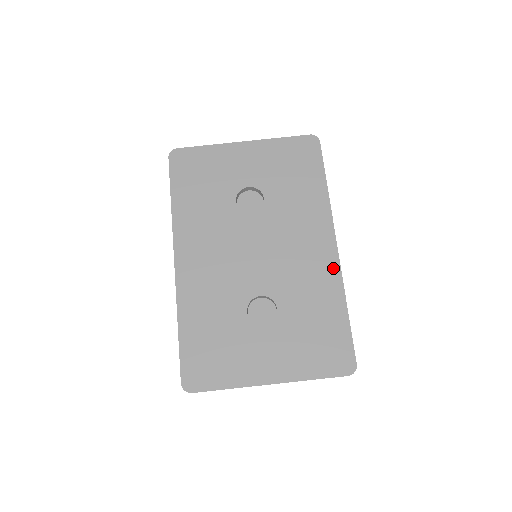
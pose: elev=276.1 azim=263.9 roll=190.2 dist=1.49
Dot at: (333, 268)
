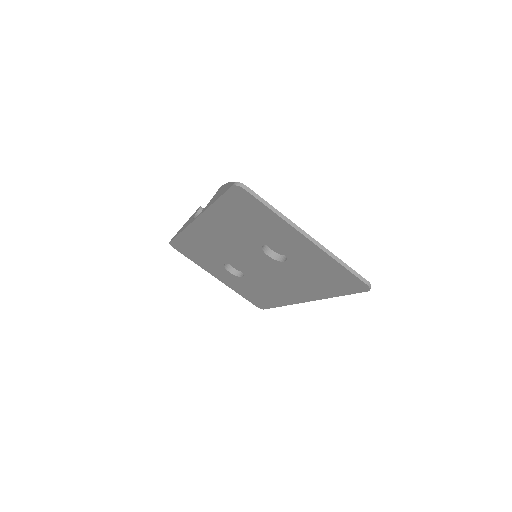
Dot at: (291, 301)
